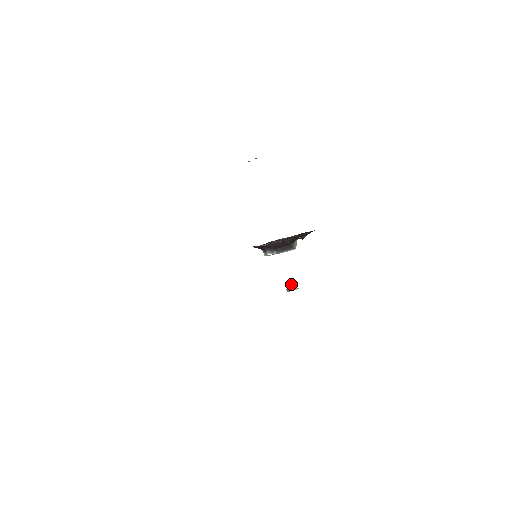
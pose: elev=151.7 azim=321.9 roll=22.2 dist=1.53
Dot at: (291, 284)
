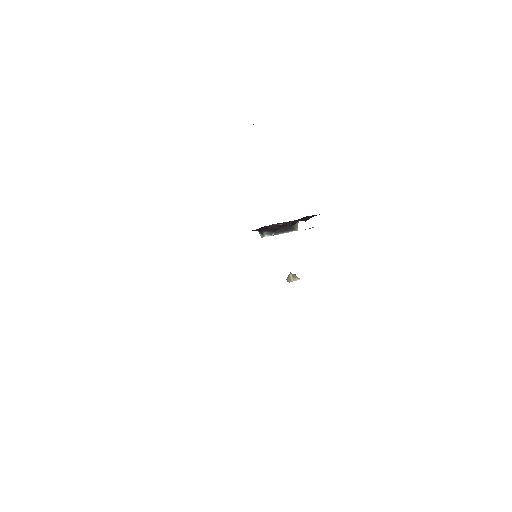
Dot at: occluded
